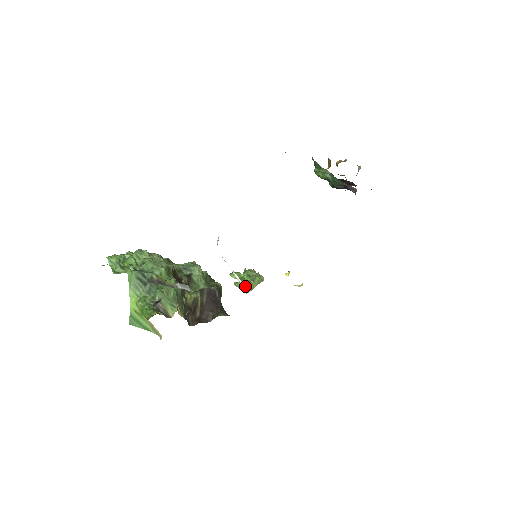
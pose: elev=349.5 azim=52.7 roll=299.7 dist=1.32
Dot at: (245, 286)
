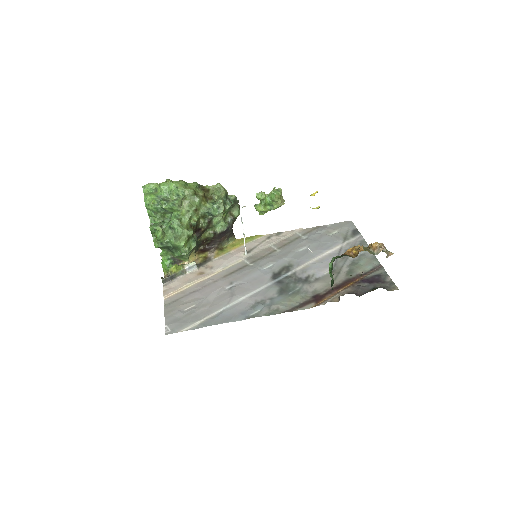
Dot at: (261, 212)
